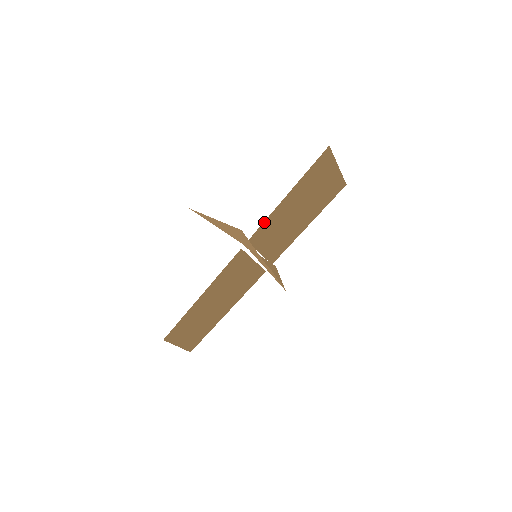
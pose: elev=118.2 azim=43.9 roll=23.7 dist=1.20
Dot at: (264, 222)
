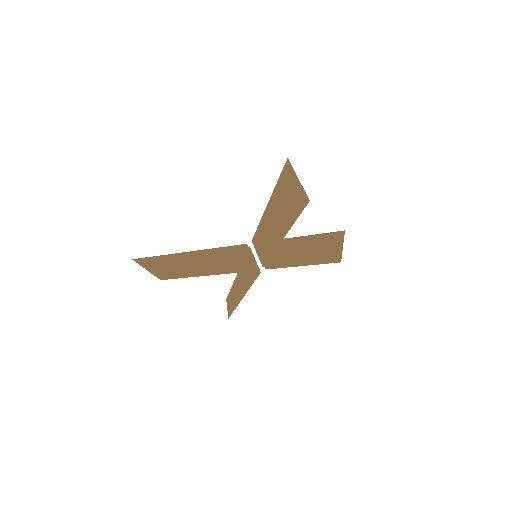
Dot at: (258, 226)
